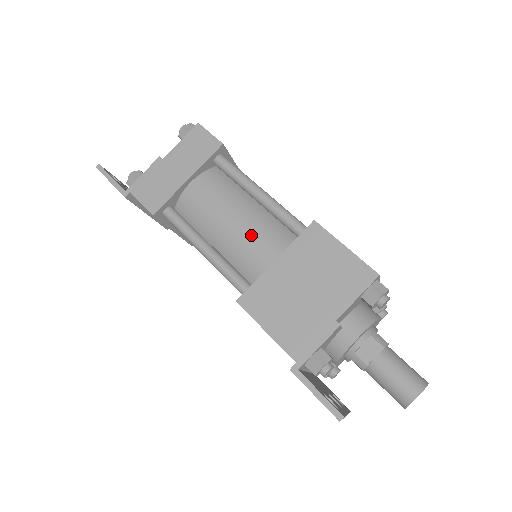
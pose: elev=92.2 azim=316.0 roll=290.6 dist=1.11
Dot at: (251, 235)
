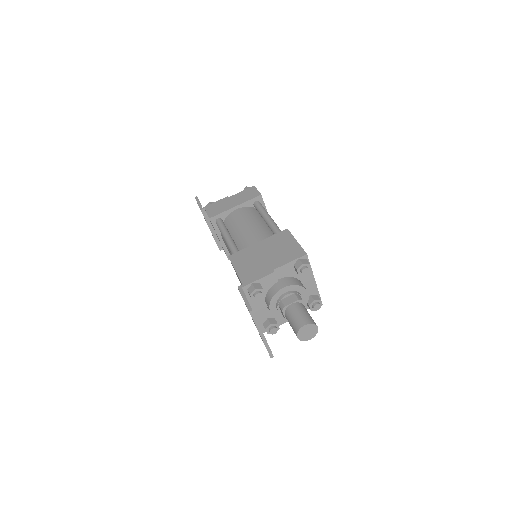
Dot at: (253, 233)
